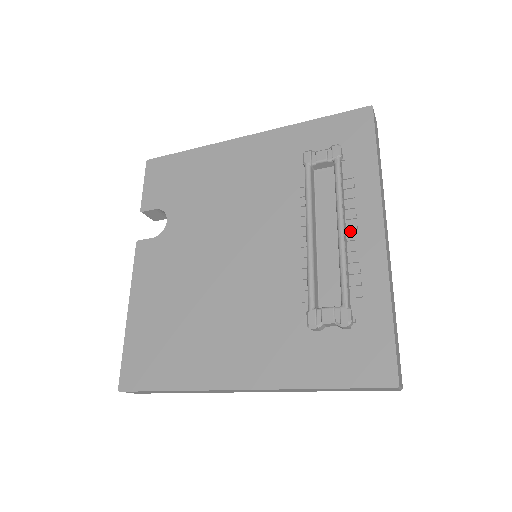
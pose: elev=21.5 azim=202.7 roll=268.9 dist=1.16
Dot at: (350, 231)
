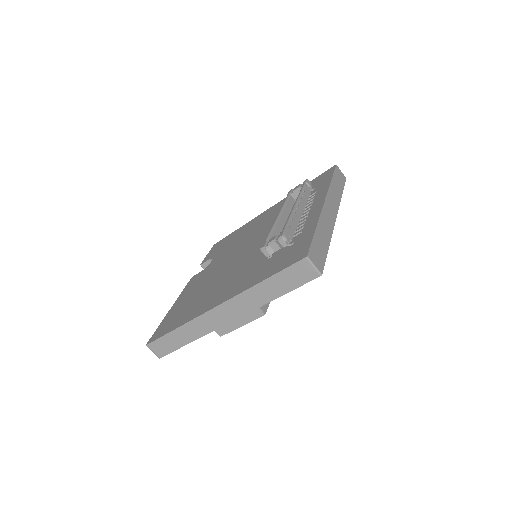
Dot at: occluded
